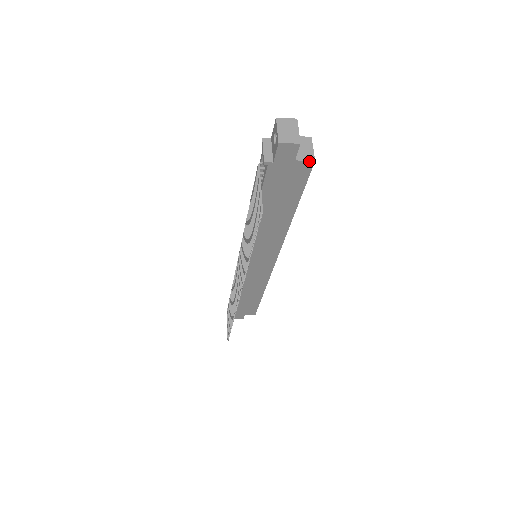
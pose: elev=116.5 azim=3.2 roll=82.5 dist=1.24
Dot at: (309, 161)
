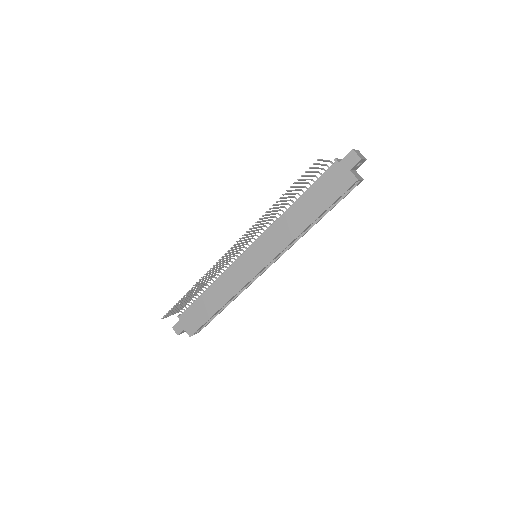
Dot at: (356, 177)
